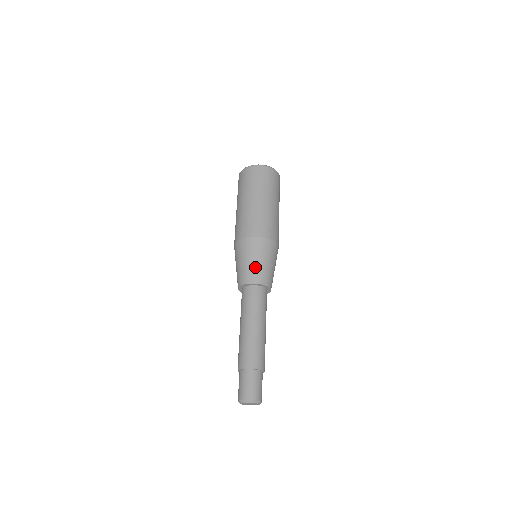
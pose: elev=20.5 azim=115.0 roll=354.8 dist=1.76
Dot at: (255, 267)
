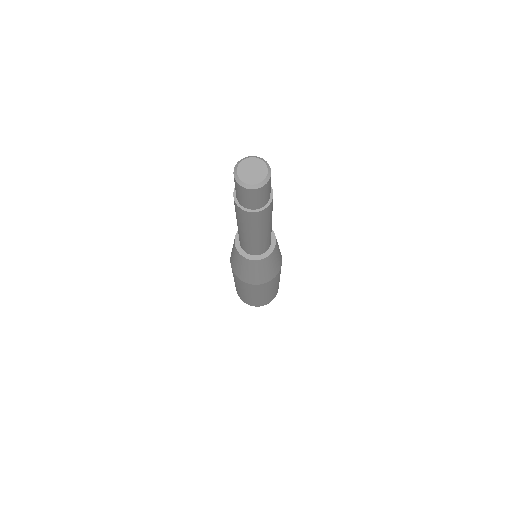
Dot at: occluded
